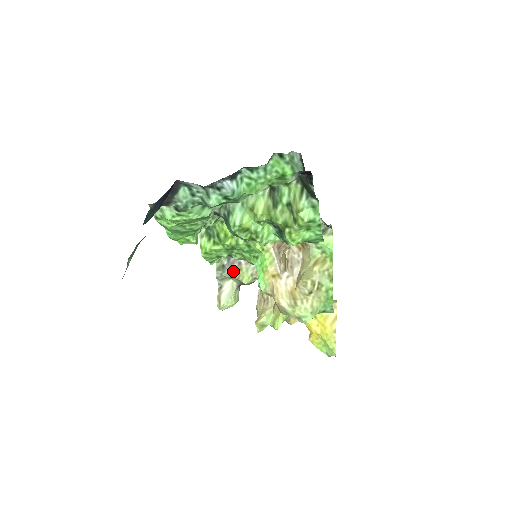
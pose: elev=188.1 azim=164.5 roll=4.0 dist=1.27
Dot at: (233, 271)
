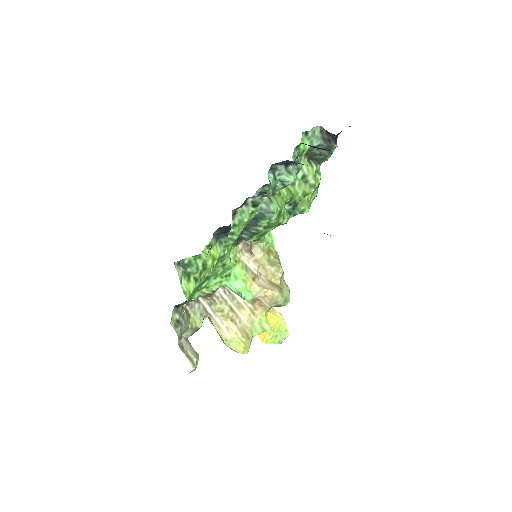
Dot at: (187, 321)
